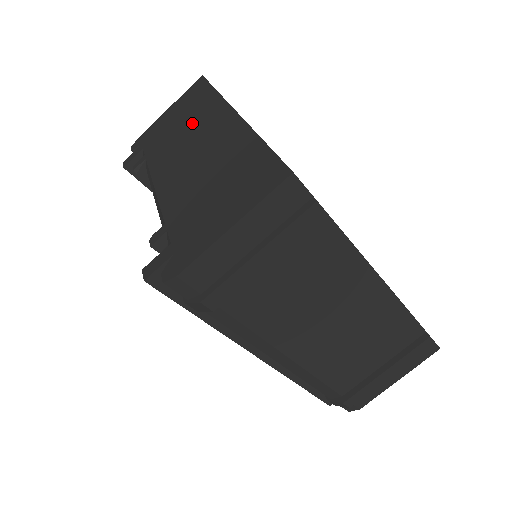
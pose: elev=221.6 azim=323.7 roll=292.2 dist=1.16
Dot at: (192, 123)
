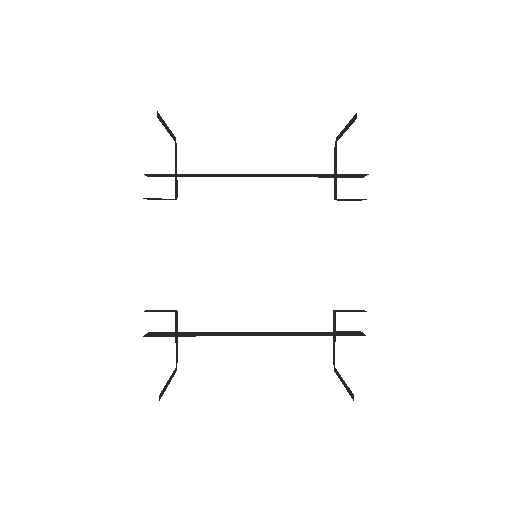
Dot at: occluded
